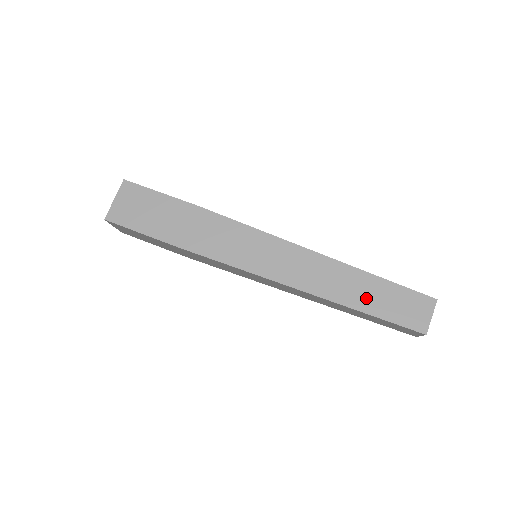
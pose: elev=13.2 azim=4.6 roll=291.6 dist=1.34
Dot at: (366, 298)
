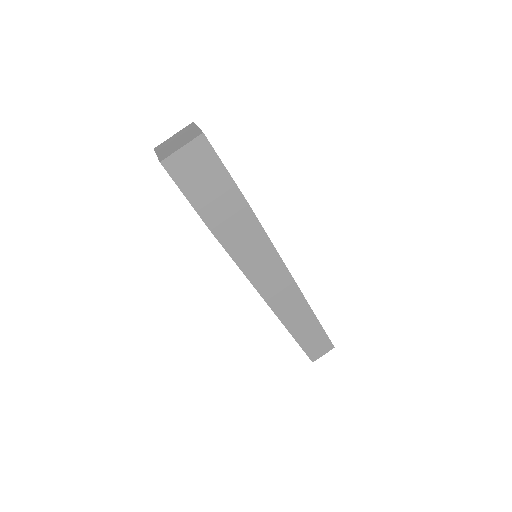
Dot at: (302, 330)
